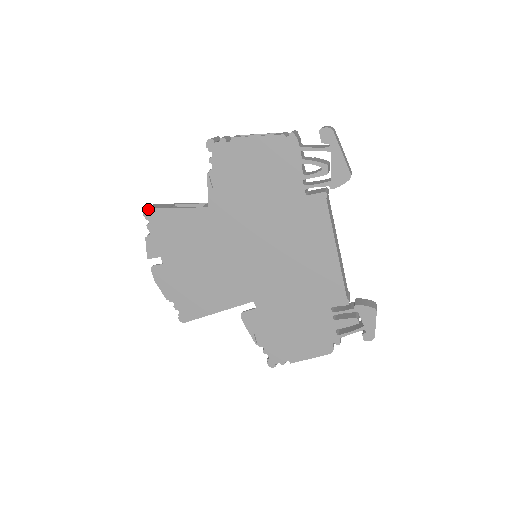
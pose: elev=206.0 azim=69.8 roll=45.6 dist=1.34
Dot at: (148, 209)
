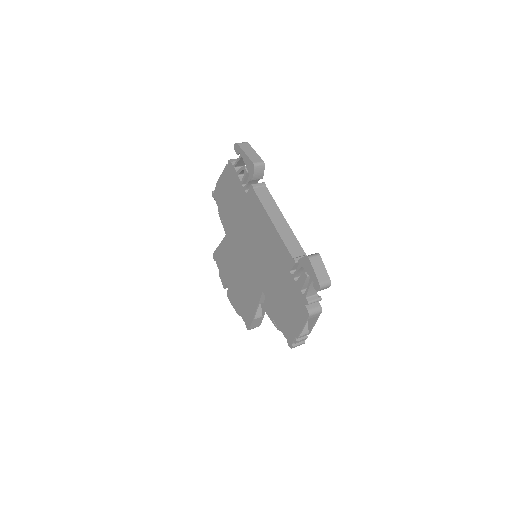
Dot at: (213, 254)
